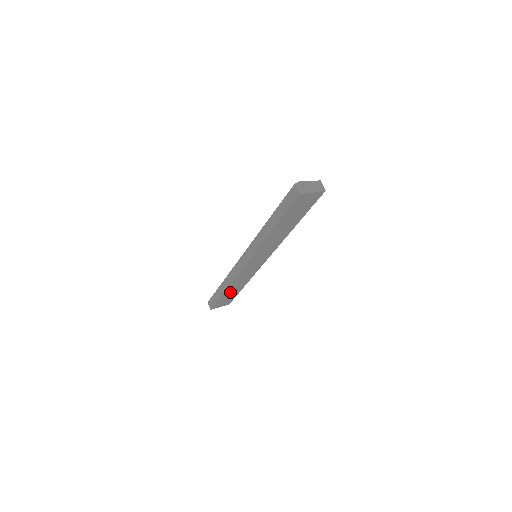
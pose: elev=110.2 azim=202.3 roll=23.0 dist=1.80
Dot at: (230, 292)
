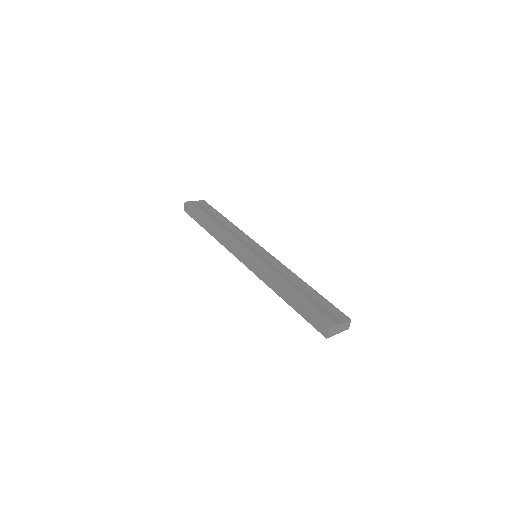
Dot at: occluded
